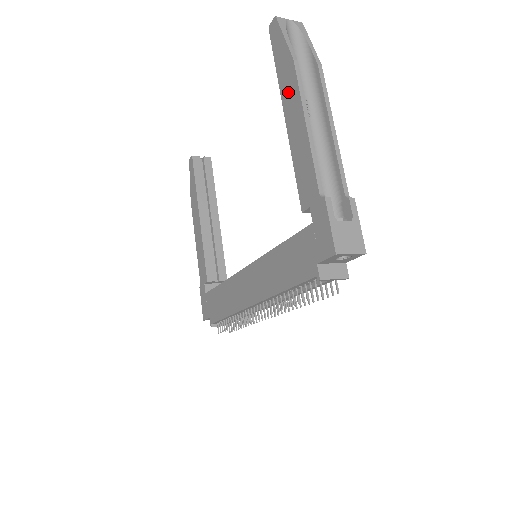
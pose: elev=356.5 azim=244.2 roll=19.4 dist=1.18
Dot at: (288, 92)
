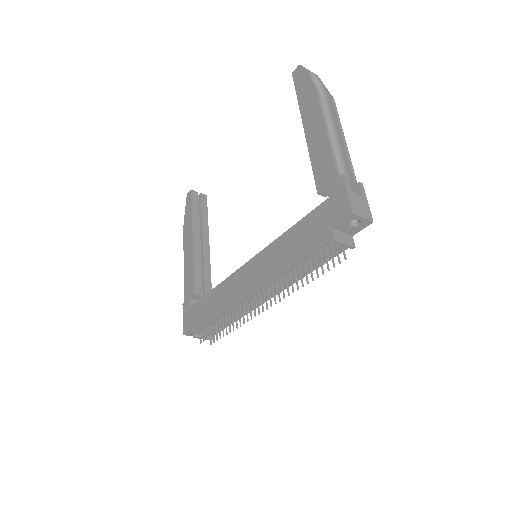
Dot at: (309, 111)
